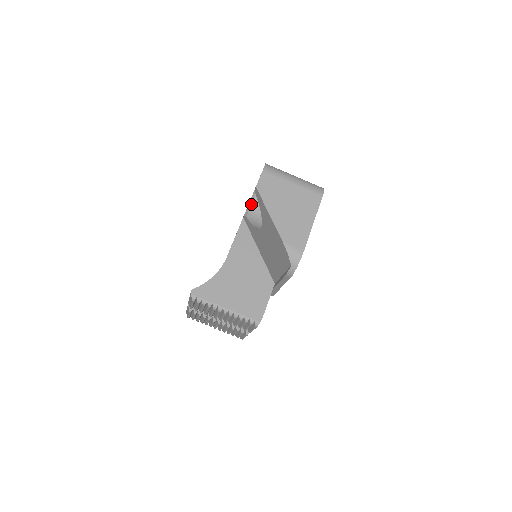
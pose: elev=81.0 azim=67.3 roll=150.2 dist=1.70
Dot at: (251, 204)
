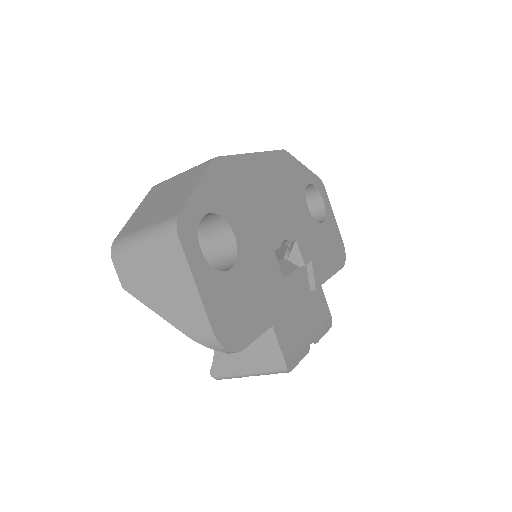
Dot at: occluded
